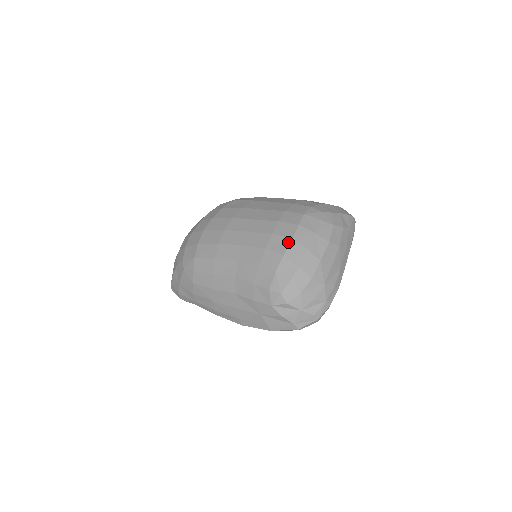
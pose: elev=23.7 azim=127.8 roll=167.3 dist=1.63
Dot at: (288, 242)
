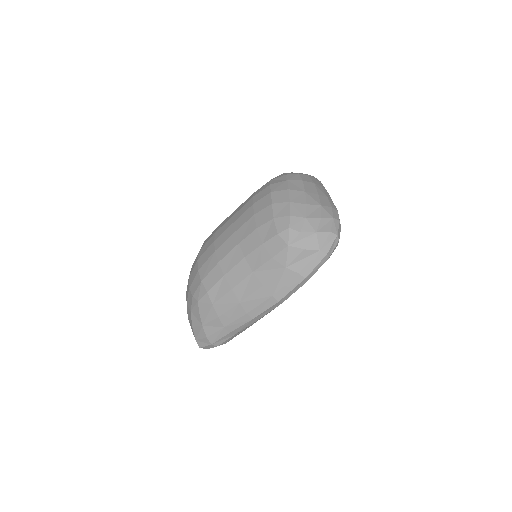
Dot at: (269, 196)
